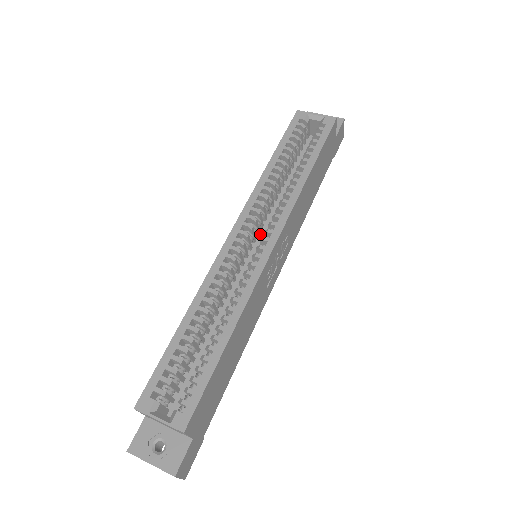
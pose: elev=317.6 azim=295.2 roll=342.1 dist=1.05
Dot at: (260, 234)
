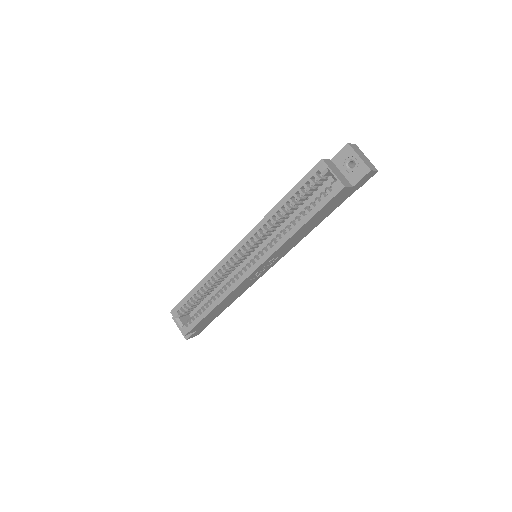
Dot at: (263, 243)
